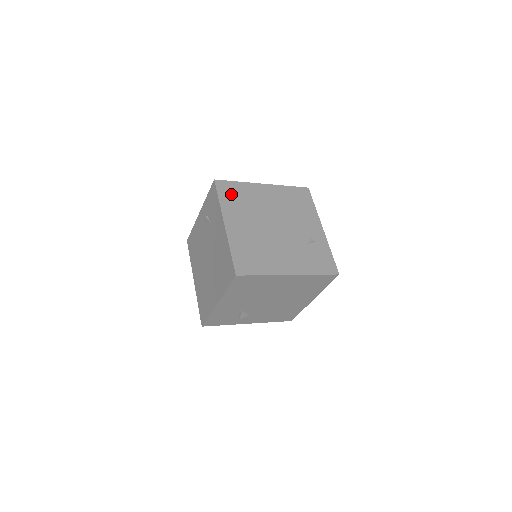
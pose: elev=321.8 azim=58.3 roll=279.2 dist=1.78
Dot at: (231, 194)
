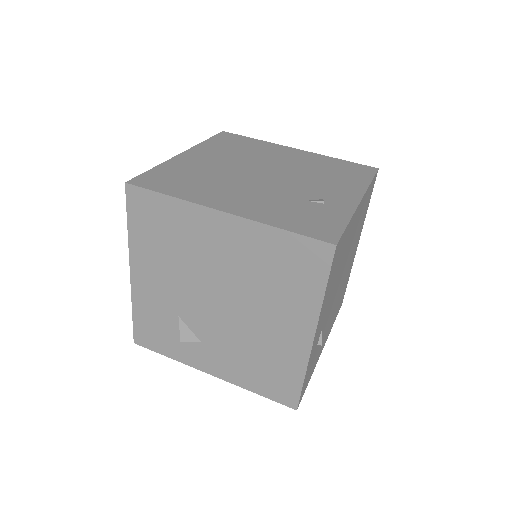
Dot at: (231, 142)
